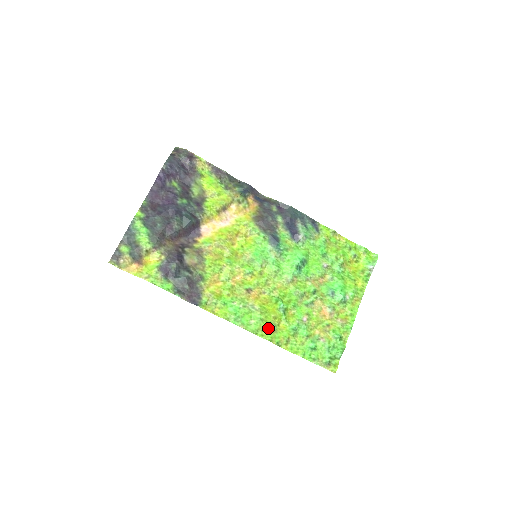
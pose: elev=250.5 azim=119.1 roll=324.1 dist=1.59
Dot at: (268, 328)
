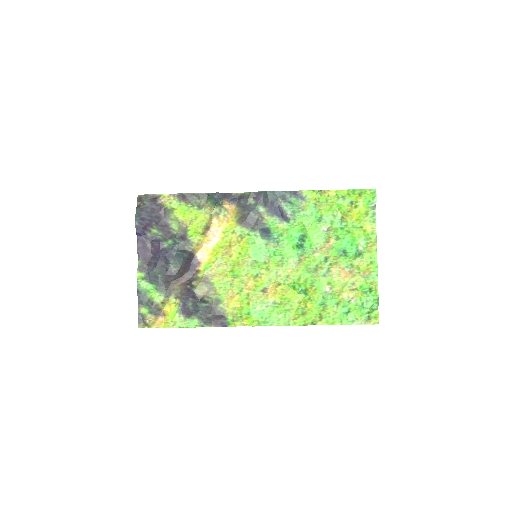
Dot at: (297, 314)
